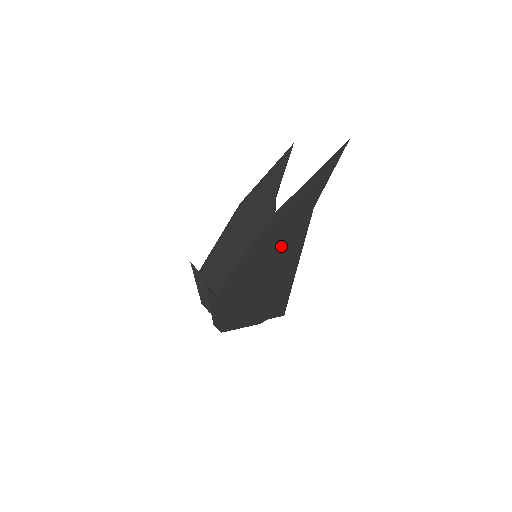
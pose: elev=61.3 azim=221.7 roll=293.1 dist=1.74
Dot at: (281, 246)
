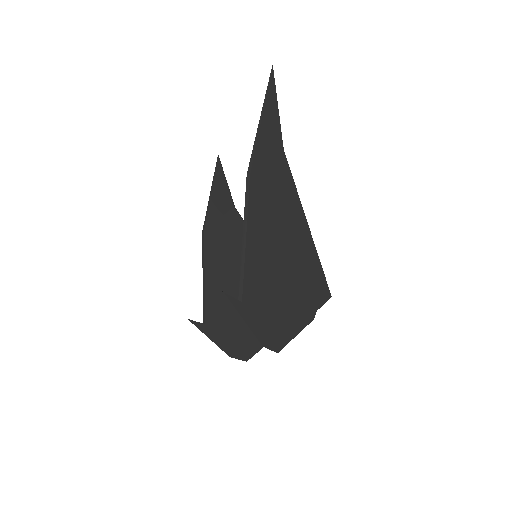
Dot at: (277, 207)
